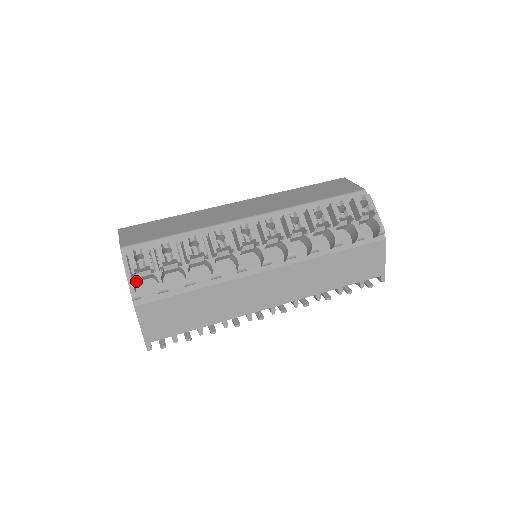
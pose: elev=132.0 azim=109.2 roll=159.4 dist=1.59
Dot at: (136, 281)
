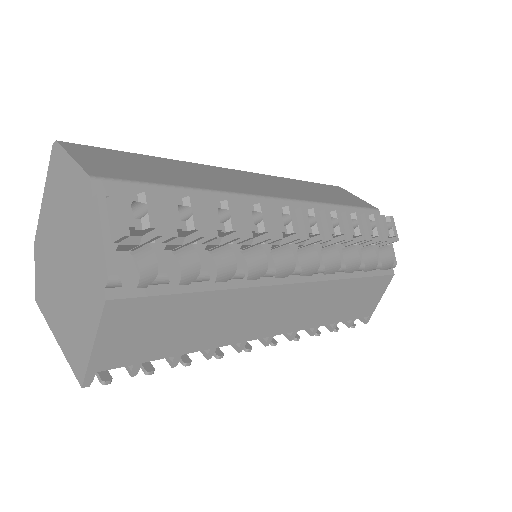
Dot at: occluded
